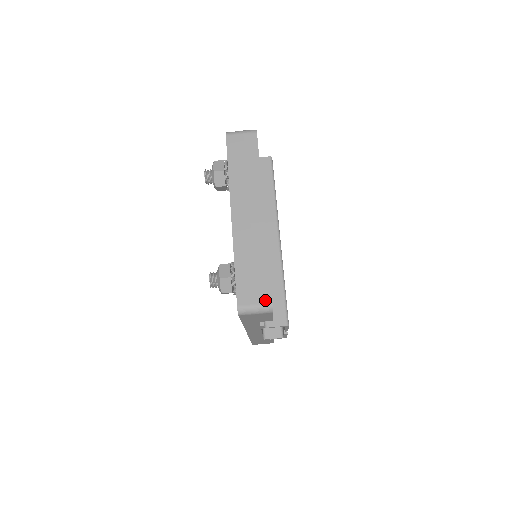
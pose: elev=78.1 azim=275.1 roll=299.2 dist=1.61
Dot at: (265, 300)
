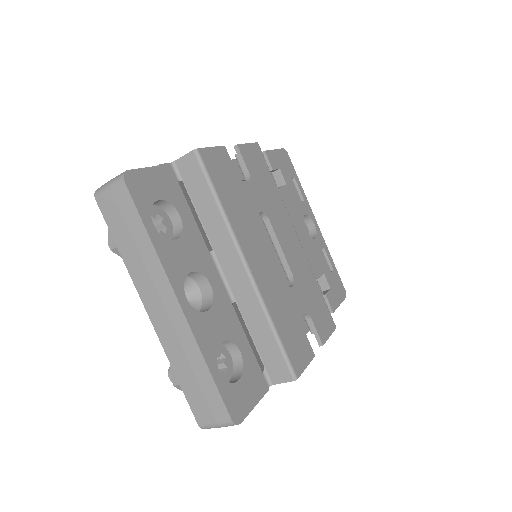
Dot at: (223, 417)
